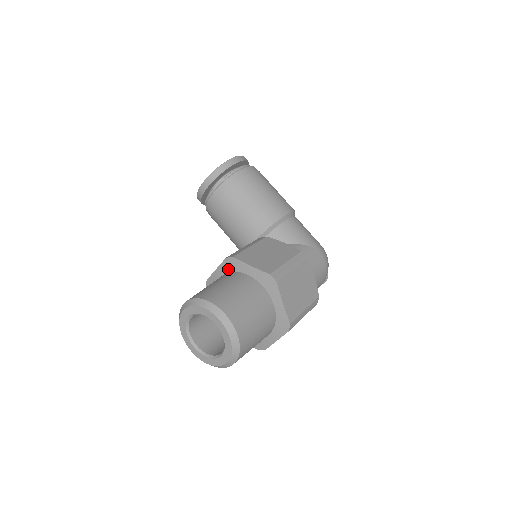
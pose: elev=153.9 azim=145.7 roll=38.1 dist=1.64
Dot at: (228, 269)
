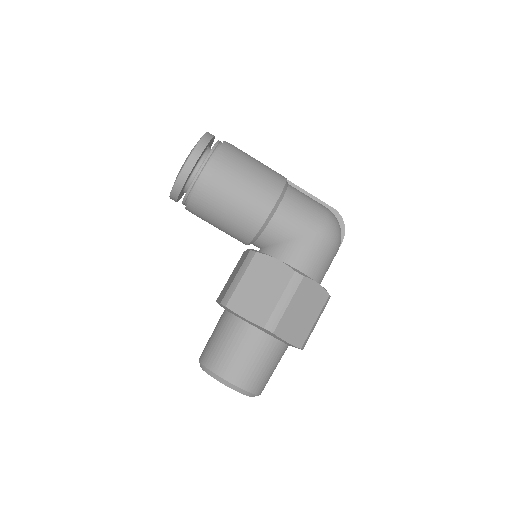
Dot at: (227, 310)
